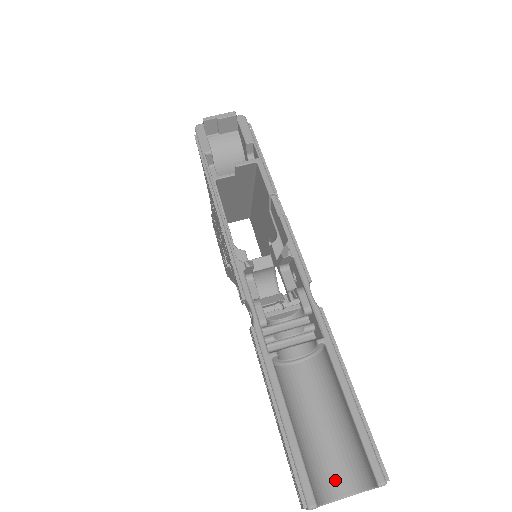
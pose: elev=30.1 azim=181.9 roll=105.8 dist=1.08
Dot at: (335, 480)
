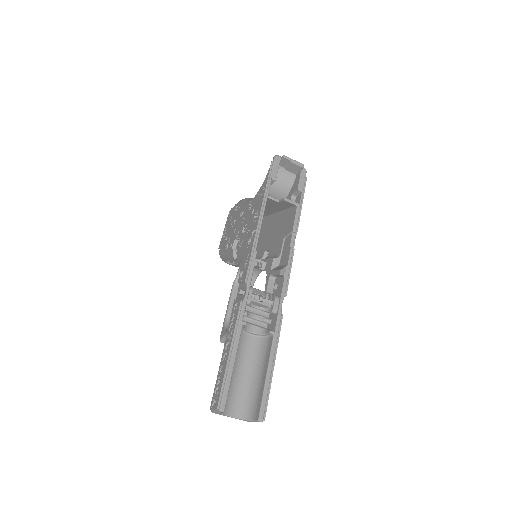
Dot at: (234, 406)
